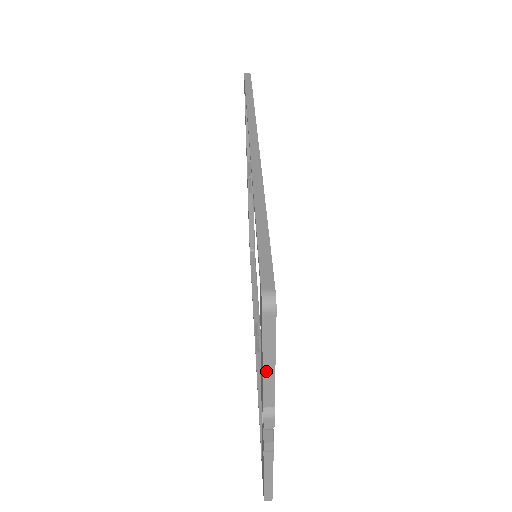
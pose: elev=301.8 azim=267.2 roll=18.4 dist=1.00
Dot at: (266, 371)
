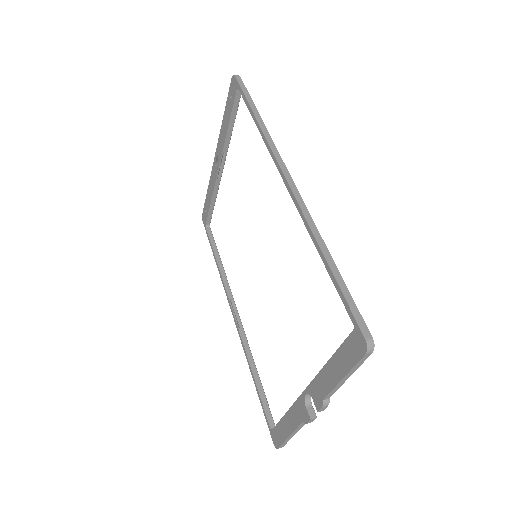
Dot at: (341, 382)
